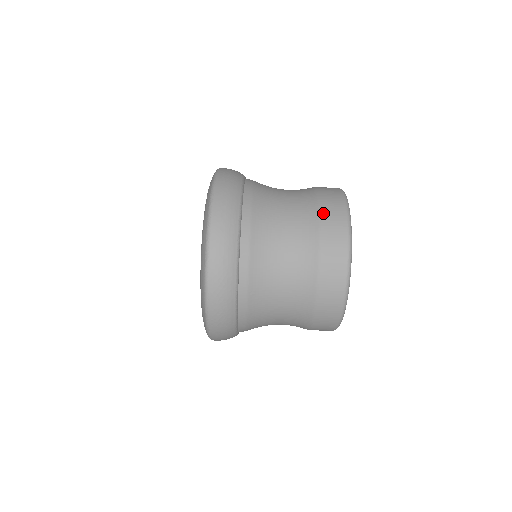
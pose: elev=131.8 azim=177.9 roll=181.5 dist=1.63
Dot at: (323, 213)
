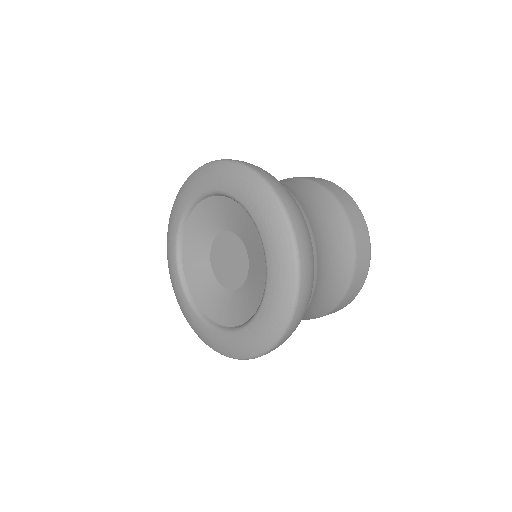
Dot at: (352, 221)
